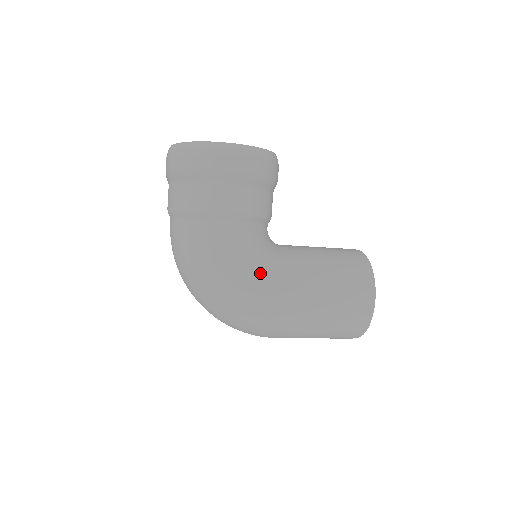
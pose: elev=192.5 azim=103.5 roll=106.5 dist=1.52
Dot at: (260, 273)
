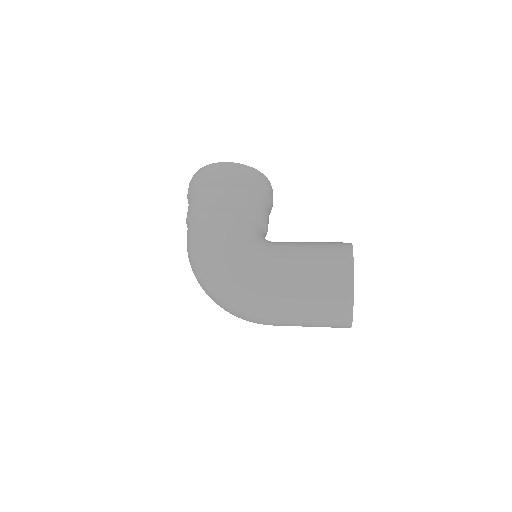
Dot at: (244, 248)
